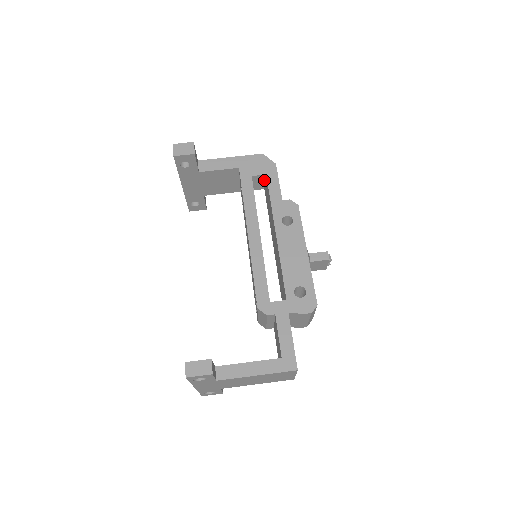
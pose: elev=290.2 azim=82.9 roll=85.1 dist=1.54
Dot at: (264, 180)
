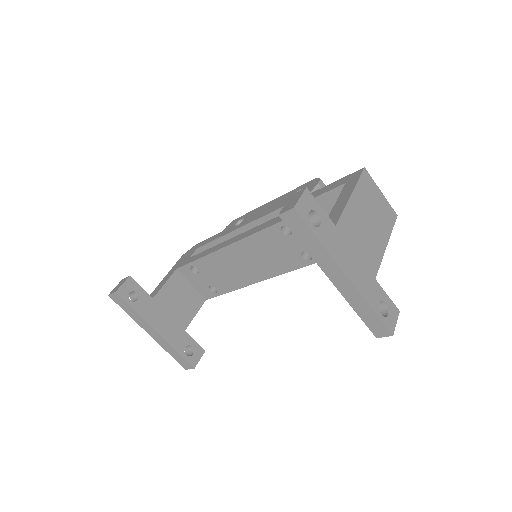
Dot at: occluded
